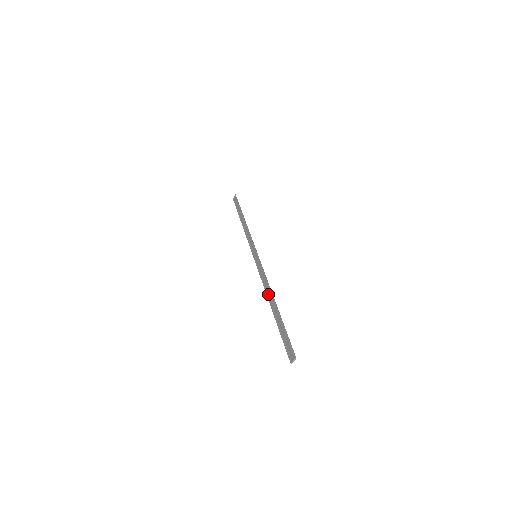
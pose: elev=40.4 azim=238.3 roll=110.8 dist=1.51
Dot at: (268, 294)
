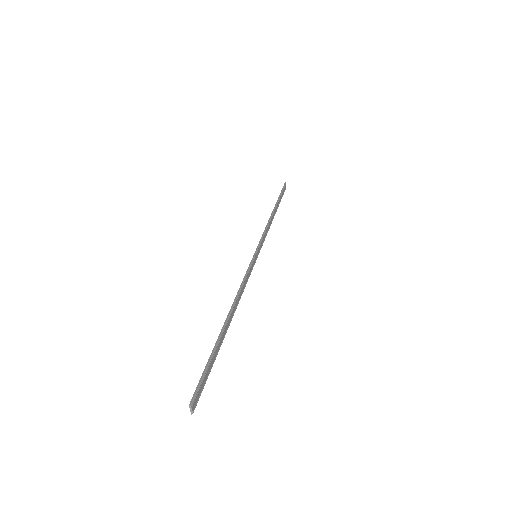
Dot at: (234, 308)
